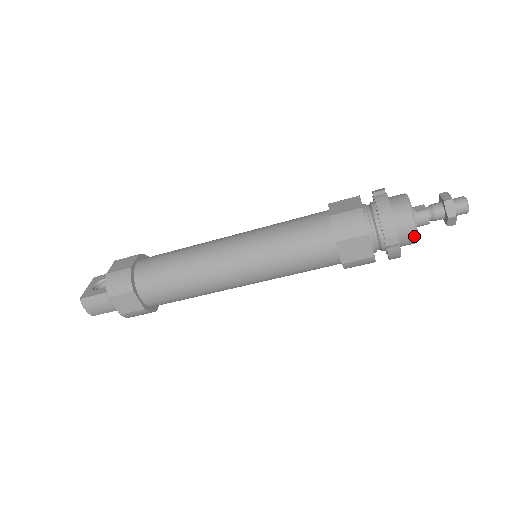
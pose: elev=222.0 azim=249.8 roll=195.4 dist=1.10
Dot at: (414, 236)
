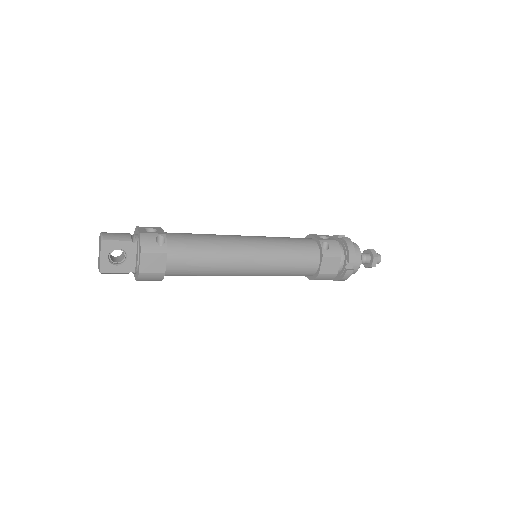
Dot at: occluded
